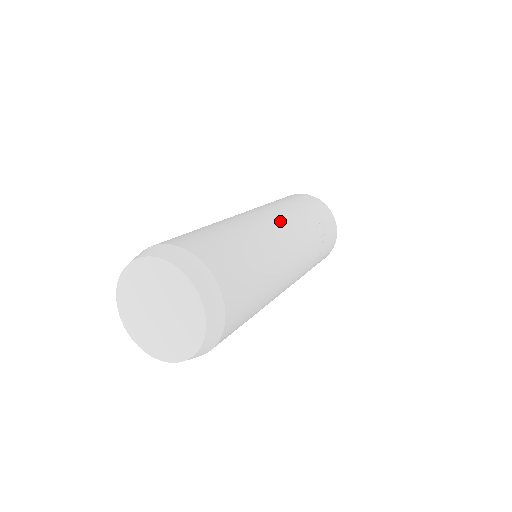
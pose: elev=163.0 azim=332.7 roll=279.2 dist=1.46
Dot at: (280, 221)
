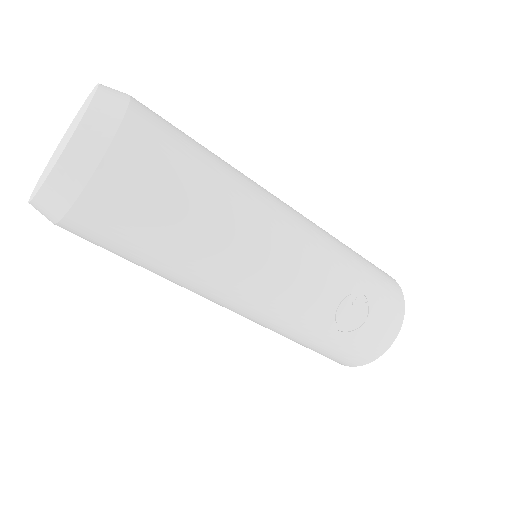
Dot at: (301, 227)
